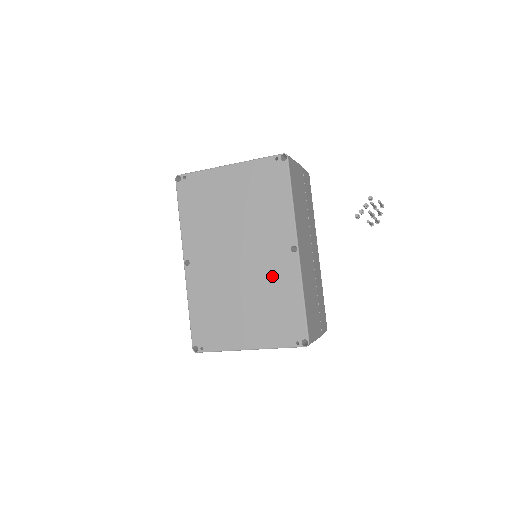
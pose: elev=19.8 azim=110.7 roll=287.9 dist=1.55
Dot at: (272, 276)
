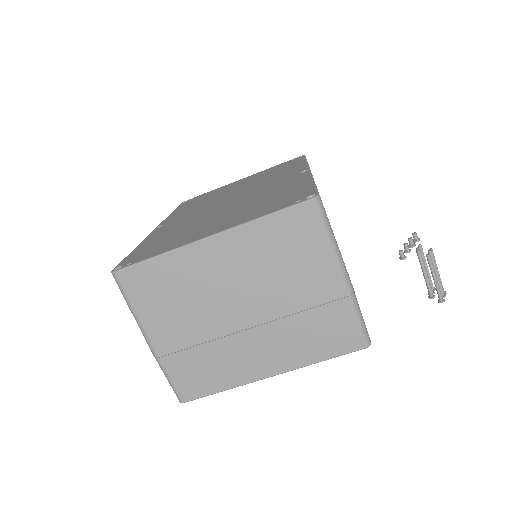
Dot at: (270, 190)
